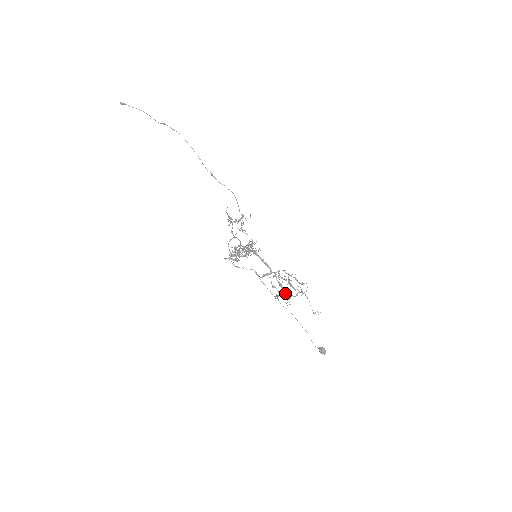
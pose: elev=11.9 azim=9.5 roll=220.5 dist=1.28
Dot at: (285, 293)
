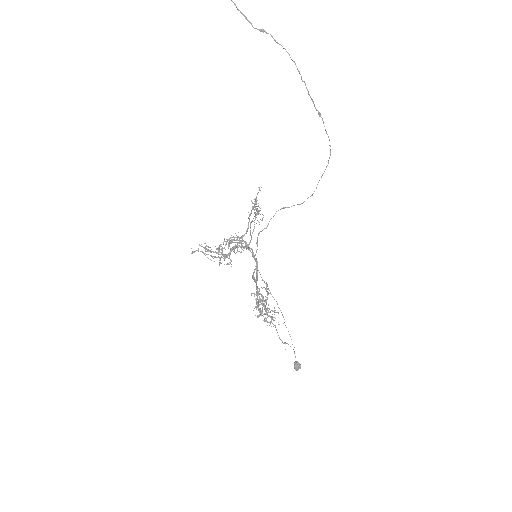
Dot at: occluded
